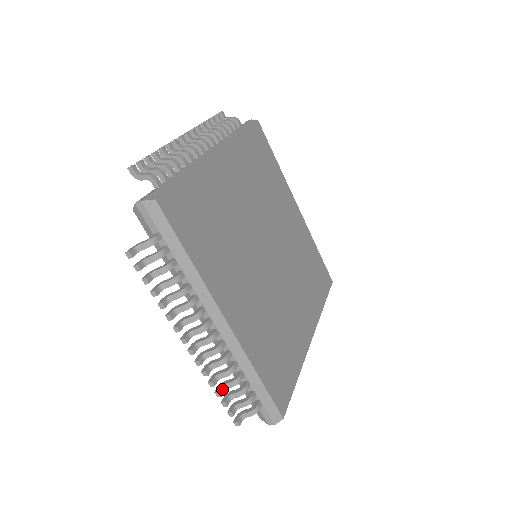
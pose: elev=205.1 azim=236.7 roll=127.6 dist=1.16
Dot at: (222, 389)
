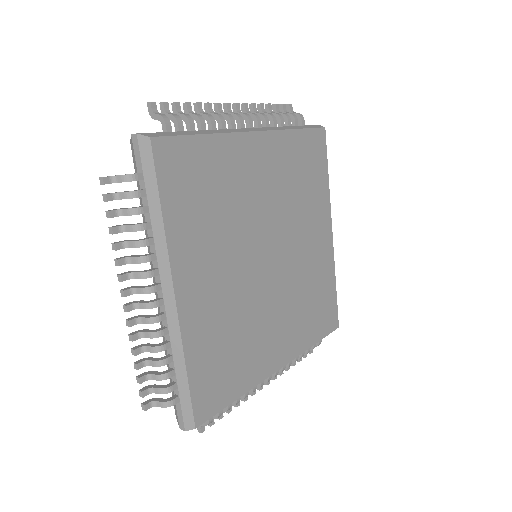
Dot at: (143, 363)
